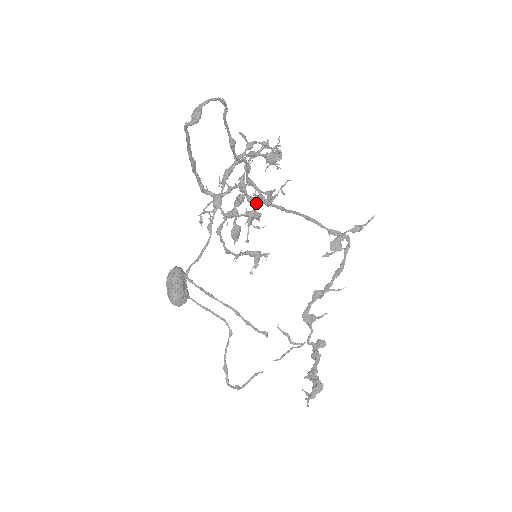
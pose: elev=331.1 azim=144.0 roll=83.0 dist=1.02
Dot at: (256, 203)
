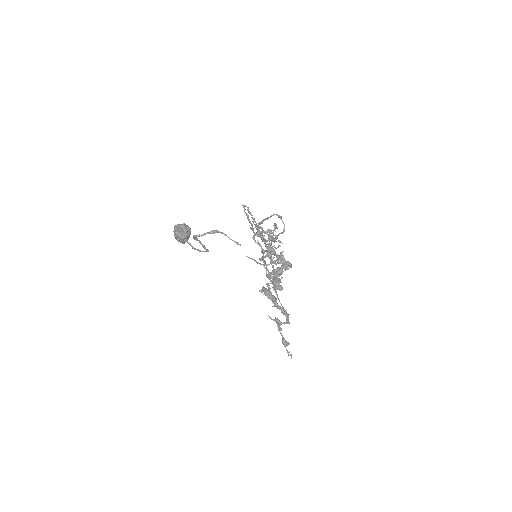
Dot at: (269, 253)
